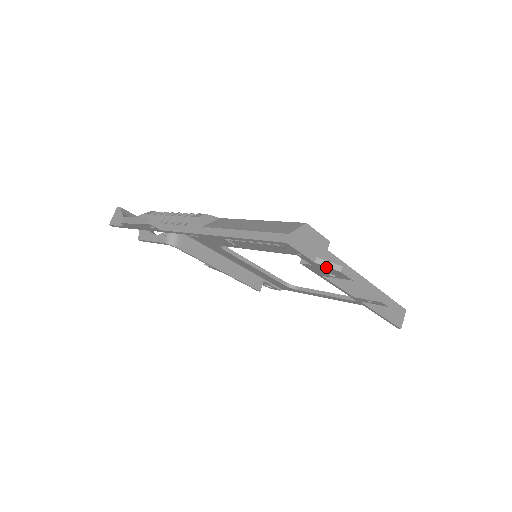
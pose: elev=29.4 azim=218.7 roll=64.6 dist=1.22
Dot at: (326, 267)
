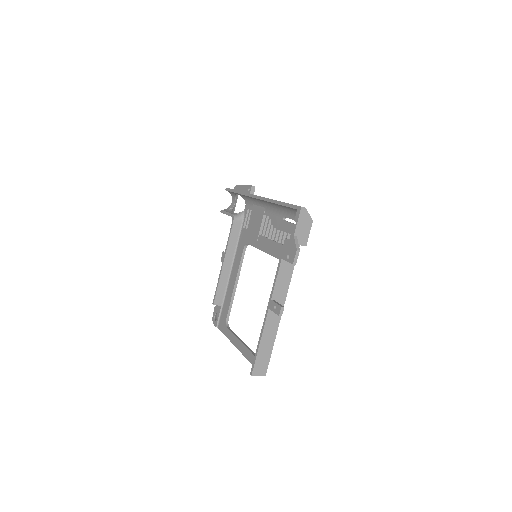
Dot at: (295, 243)
